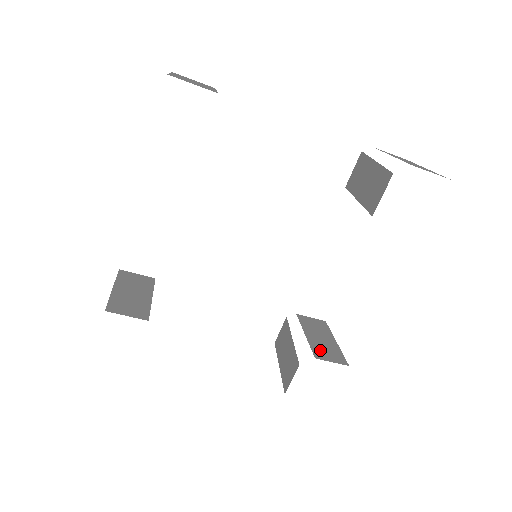
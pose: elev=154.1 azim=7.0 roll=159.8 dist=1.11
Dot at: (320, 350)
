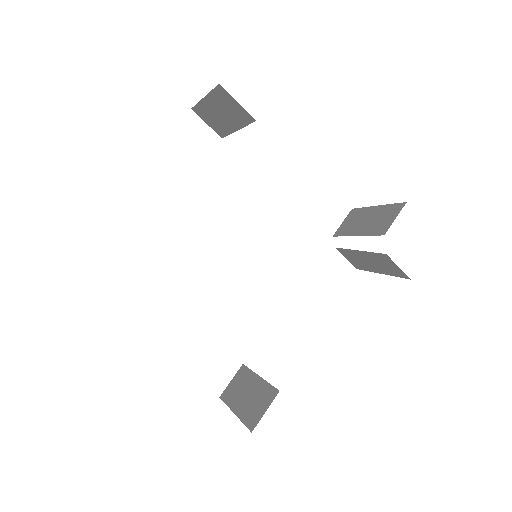
Dot at: occluded
